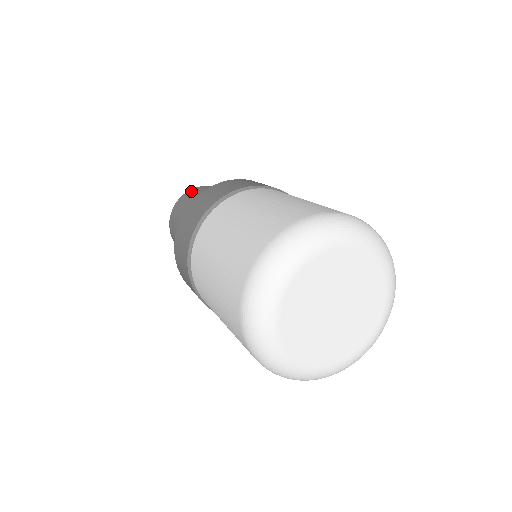
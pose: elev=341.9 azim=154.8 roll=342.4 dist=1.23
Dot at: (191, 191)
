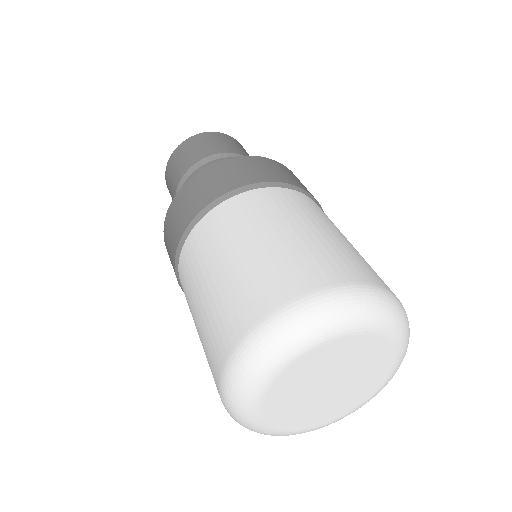
Dot at: (233, 139)
